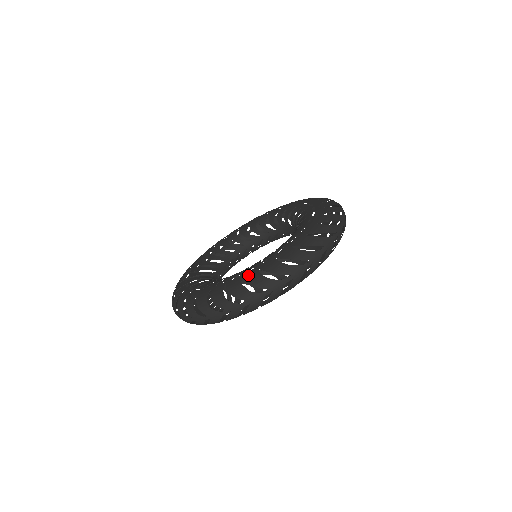
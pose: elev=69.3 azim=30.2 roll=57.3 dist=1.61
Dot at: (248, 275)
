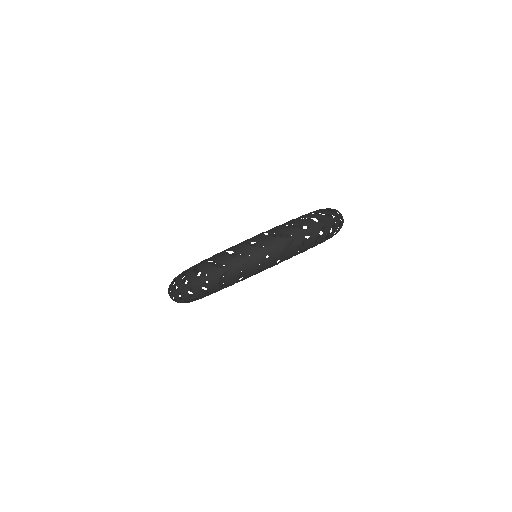
Dot at: (269, 230)
